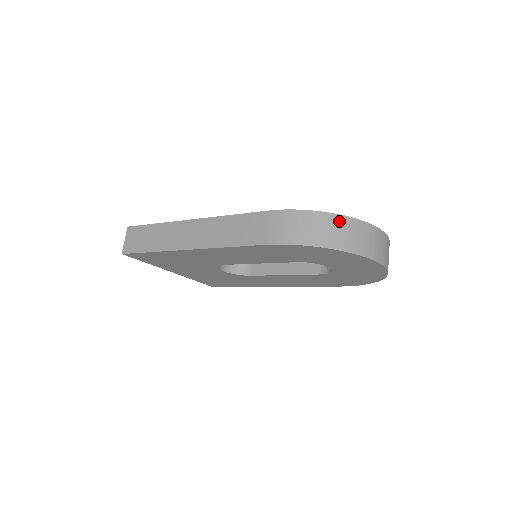
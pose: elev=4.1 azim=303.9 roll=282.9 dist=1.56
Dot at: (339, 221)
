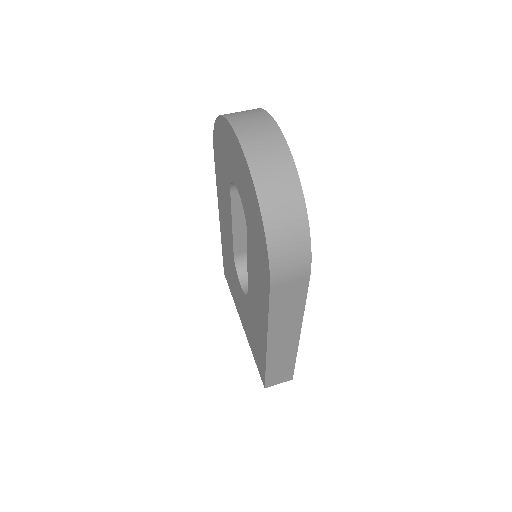
Dot at: occluded
